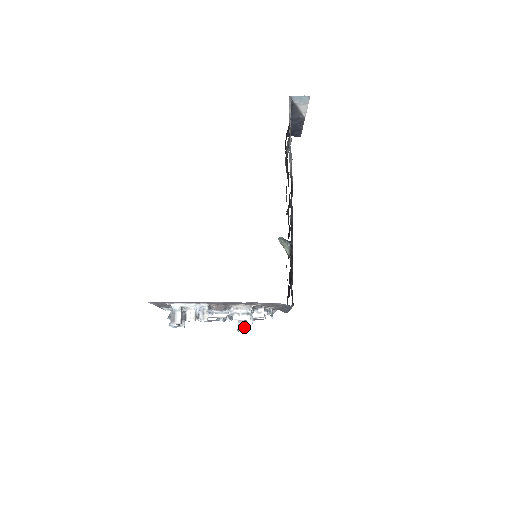
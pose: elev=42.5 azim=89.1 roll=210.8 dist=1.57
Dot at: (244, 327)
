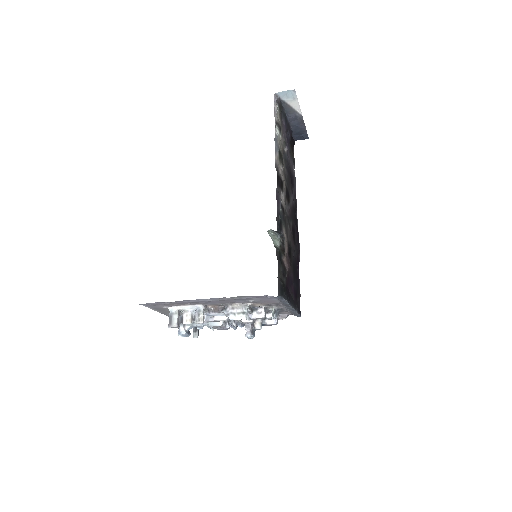
Dot at: (251, 332)
